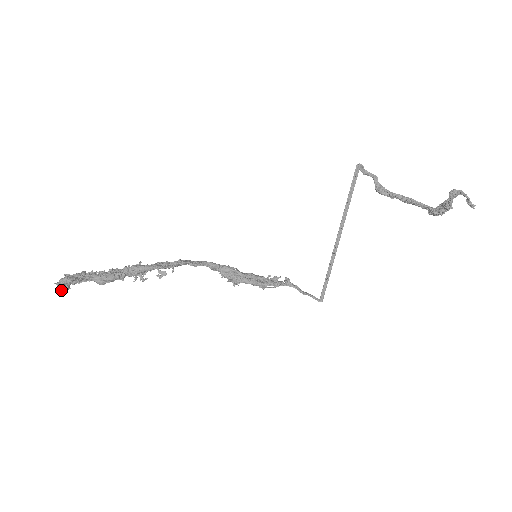
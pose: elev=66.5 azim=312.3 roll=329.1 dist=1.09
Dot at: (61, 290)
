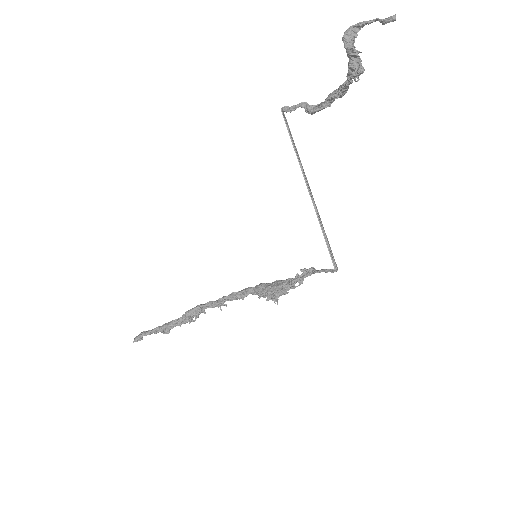
Dot at: (134, 341)
